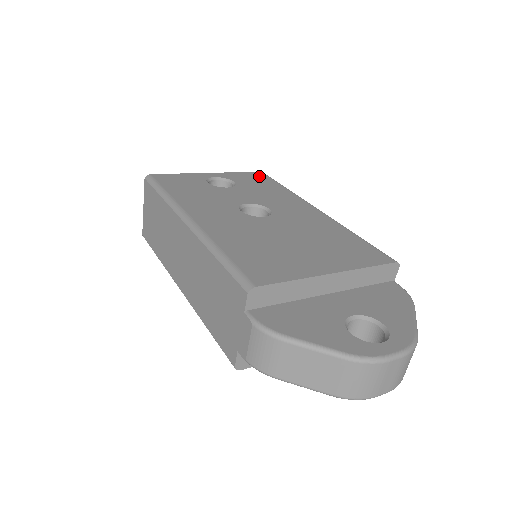
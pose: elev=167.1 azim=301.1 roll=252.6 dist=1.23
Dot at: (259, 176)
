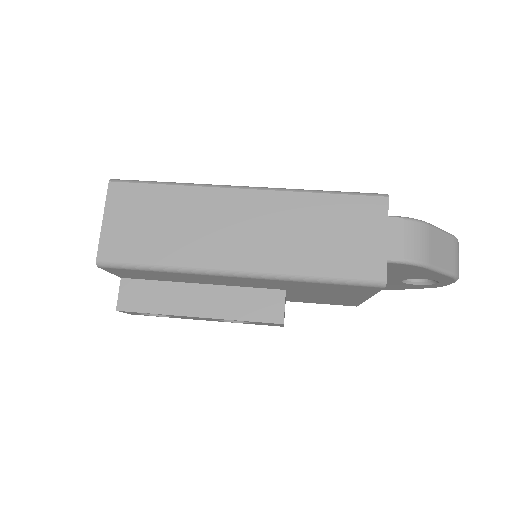
Dot at: occluded
